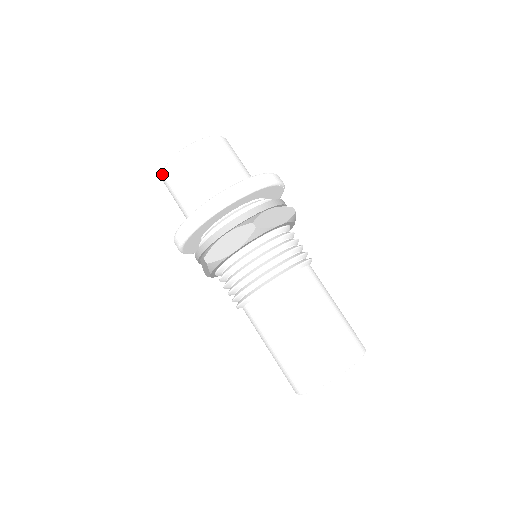
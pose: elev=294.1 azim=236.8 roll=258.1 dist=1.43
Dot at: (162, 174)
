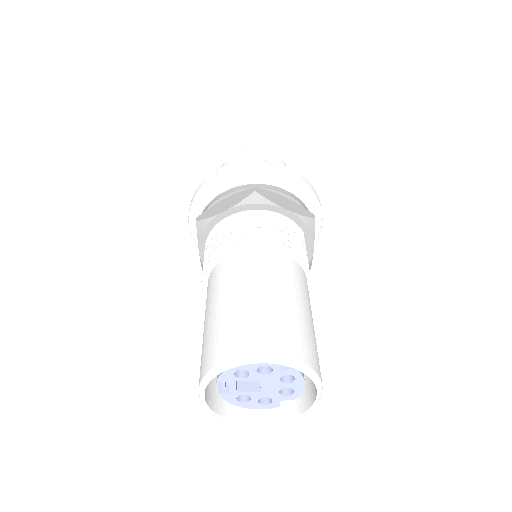
Dot at: occluded
